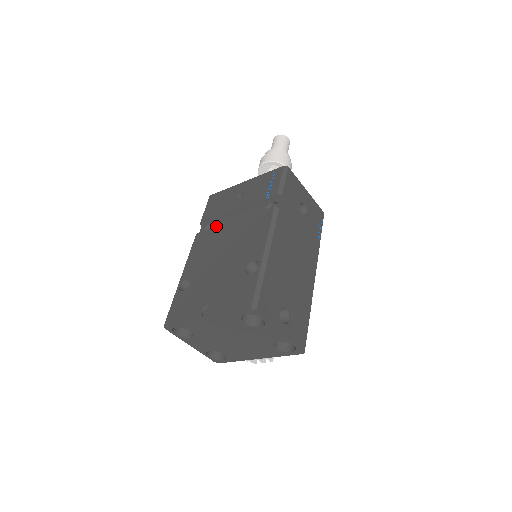
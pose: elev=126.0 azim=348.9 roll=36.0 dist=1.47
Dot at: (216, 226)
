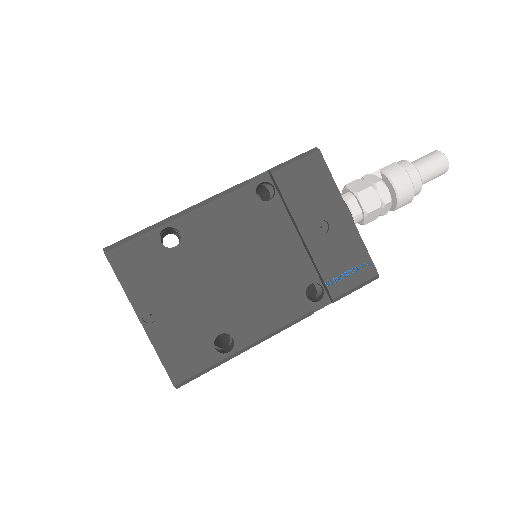
Dot at: (272, 207)
